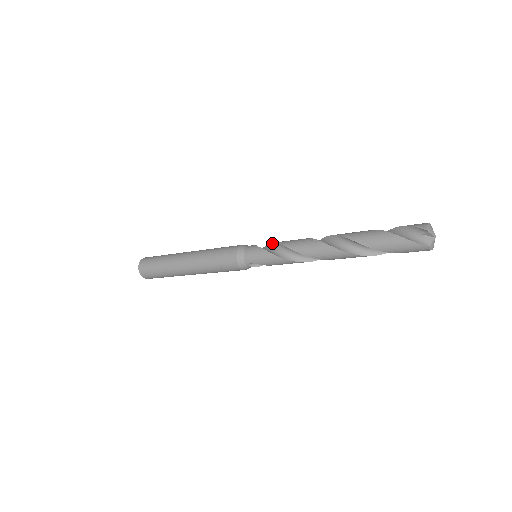
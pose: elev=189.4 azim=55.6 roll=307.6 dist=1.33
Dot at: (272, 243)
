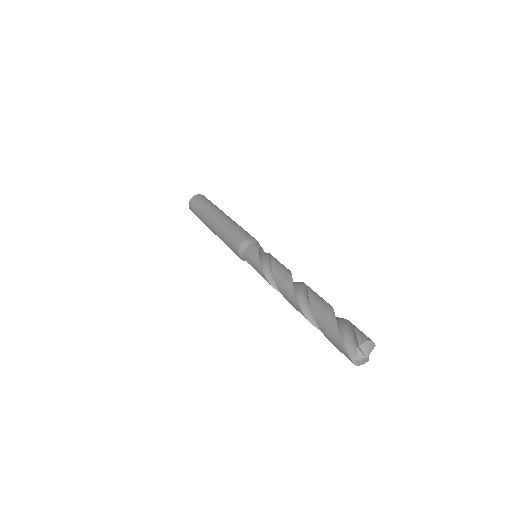
Dot at: (270, 255)
